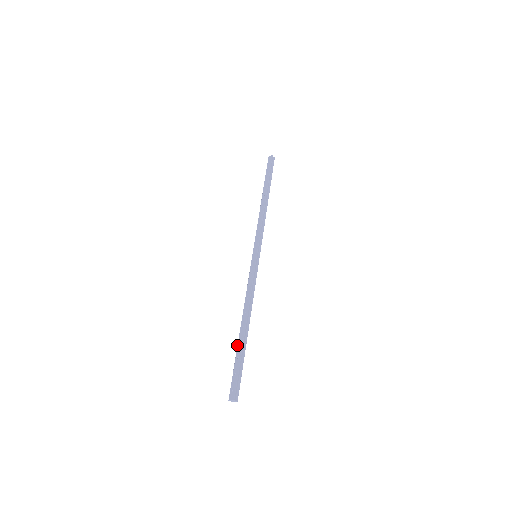
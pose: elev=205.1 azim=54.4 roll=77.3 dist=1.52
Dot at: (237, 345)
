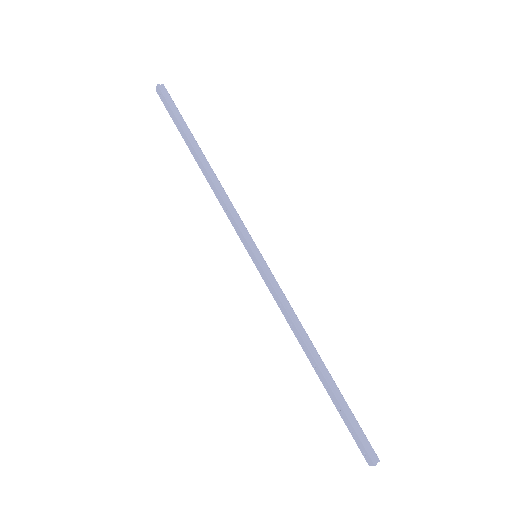
Dot at: occluded
